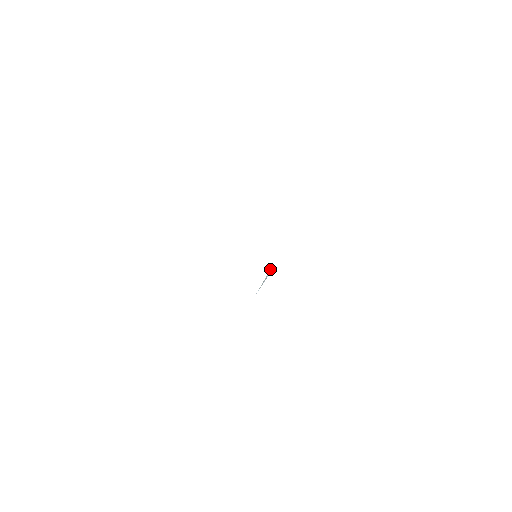
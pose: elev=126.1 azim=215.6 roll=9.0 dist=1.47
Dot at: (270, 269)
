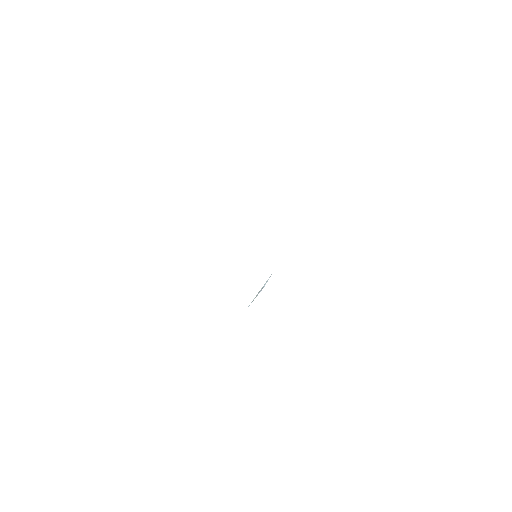
Dot at: occluded
